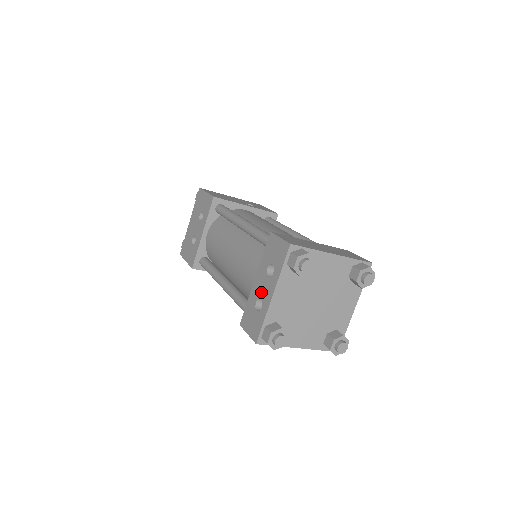
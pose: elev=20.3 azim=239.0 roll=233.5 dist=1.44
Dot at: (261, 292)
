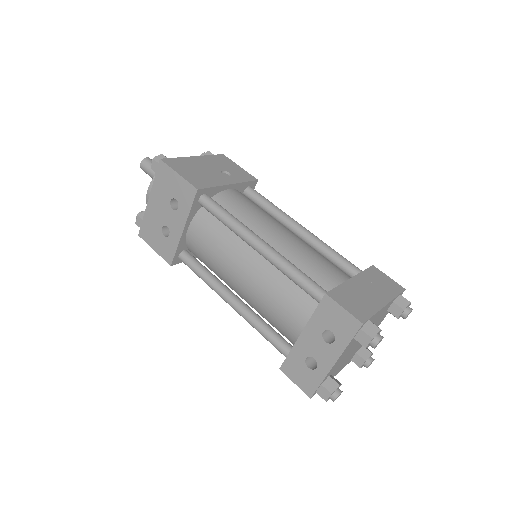
Dot at: (314, 352)
